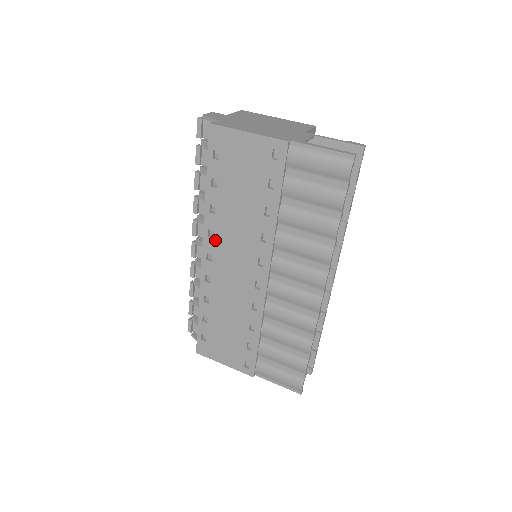
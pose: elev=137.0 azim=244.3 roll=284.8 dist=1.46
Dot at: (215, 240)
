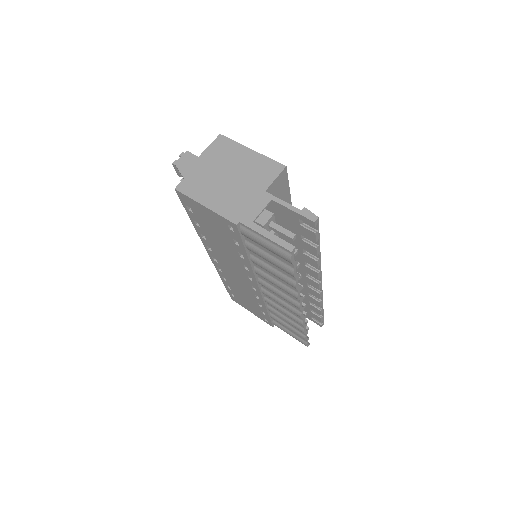
Dot at: (214, 253)
